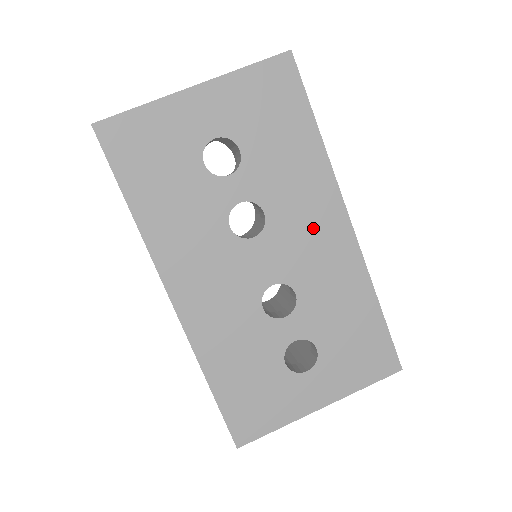
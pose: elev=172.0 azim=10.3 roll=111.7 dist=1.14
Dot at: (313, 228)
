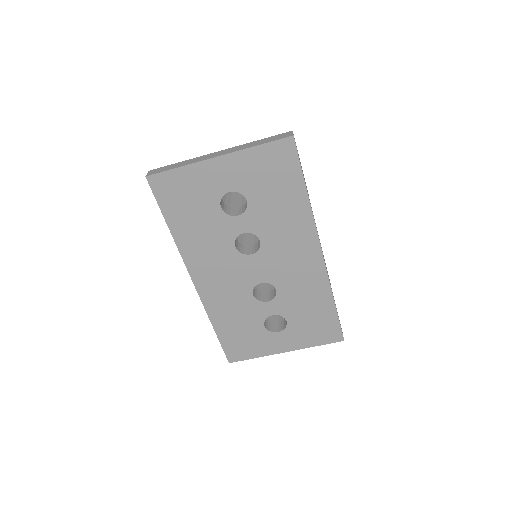
Dot at: (294, 253)
